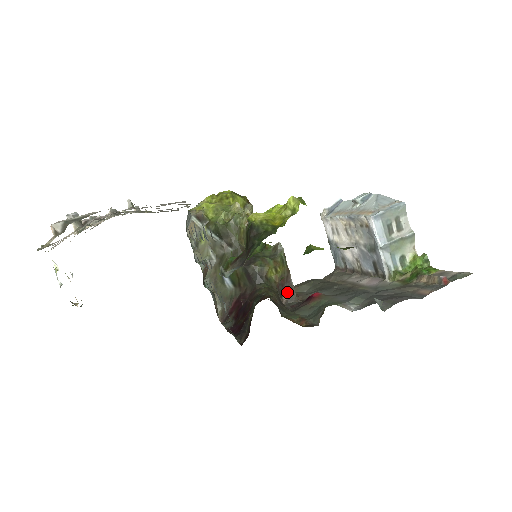
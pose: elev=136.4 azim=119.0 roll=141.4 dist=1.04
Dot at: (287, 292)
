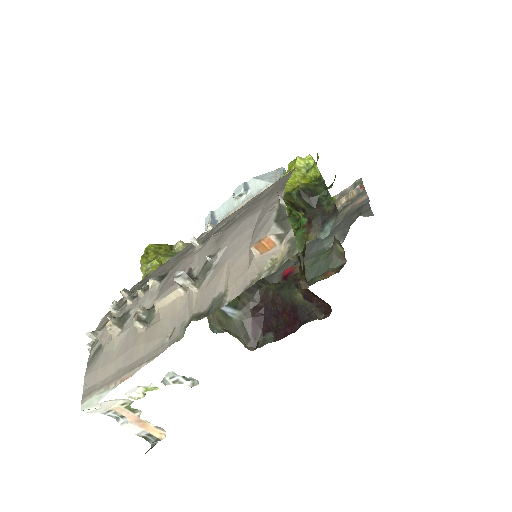
Dot at: occluded
